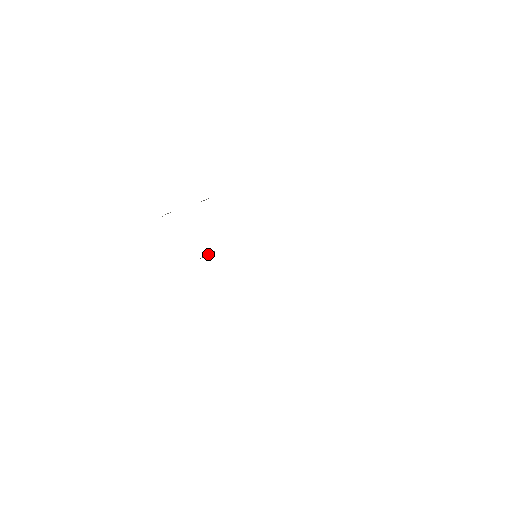
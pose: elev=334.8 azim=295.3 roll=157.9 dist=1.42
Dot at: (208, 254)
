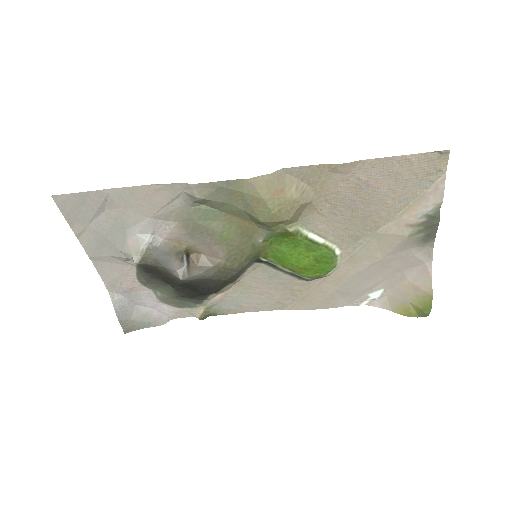
Dot at: (185, 266)
